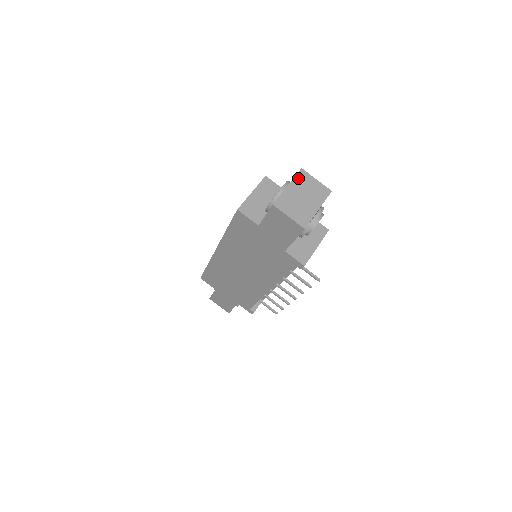
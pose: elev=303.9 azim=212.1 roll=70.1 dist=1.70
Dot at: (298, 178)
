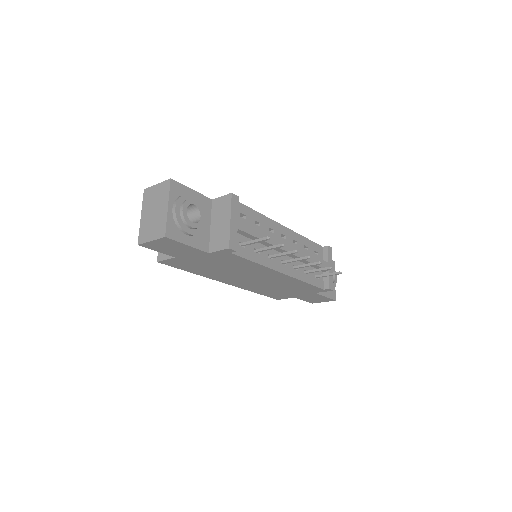
Dot at: (145, 201)
